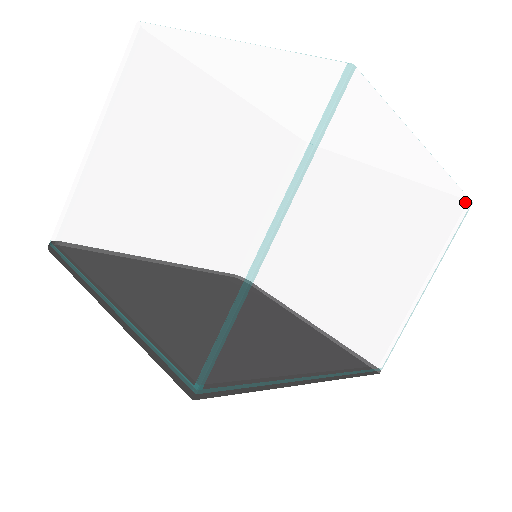
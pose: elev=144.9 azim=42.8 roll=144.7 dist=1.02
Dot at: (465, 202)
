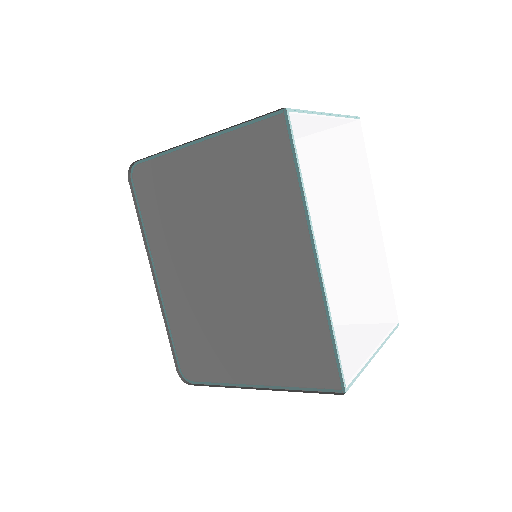
Dot at: (395, 311)
